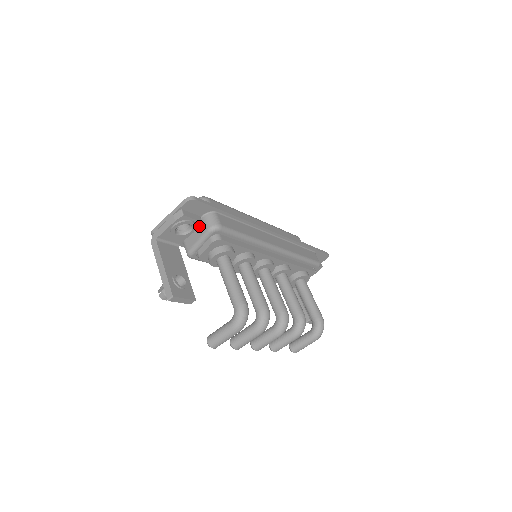
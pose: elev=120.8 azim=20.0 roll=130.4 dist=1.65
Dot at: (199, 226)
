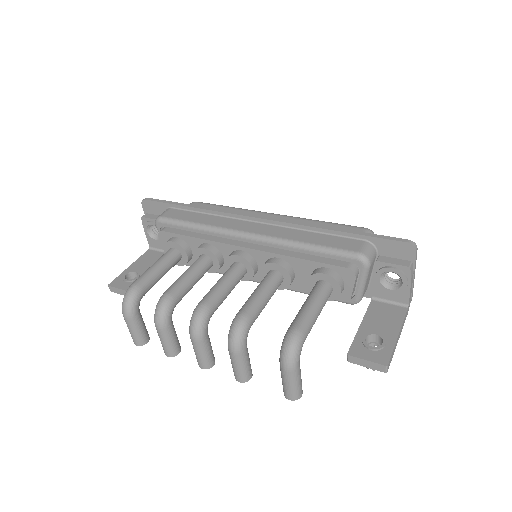
Dot at: occluded
